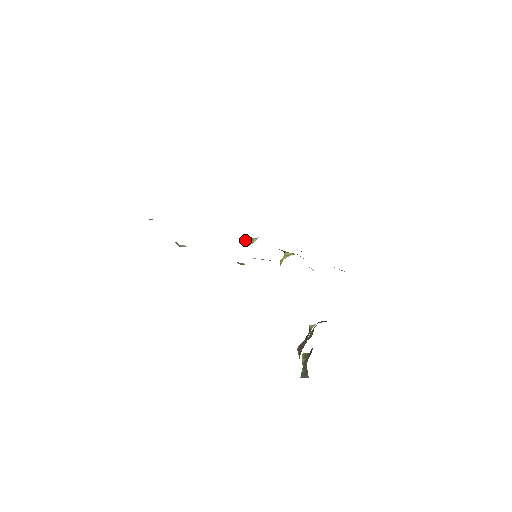
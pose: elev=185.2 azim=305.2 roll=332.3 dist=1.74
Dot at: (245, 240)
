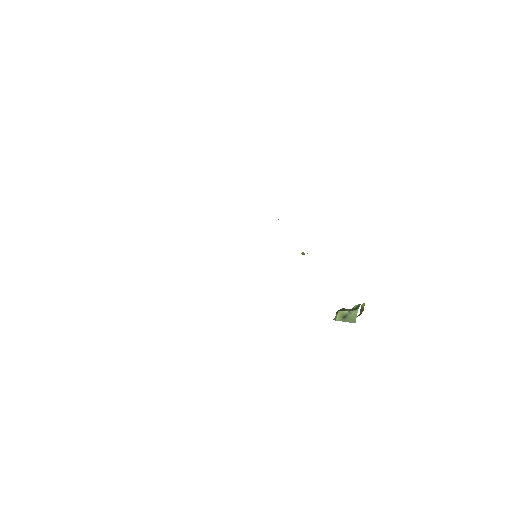
Dot at: occluded
